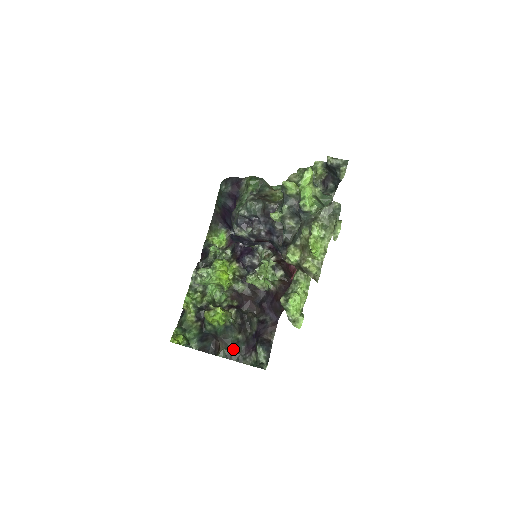
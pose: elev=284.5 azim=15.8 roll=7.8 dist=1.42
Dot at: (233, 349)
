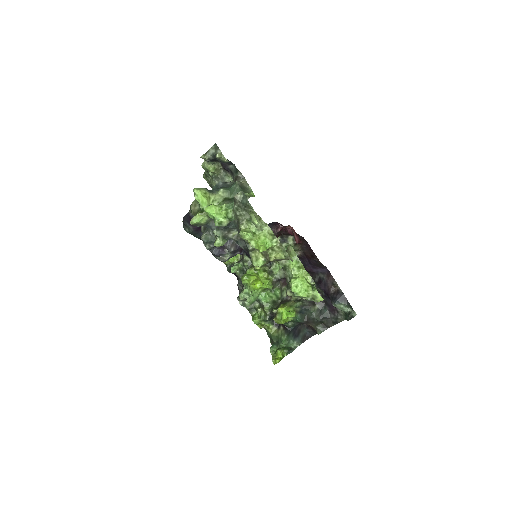
Dot at: (322, 320)
